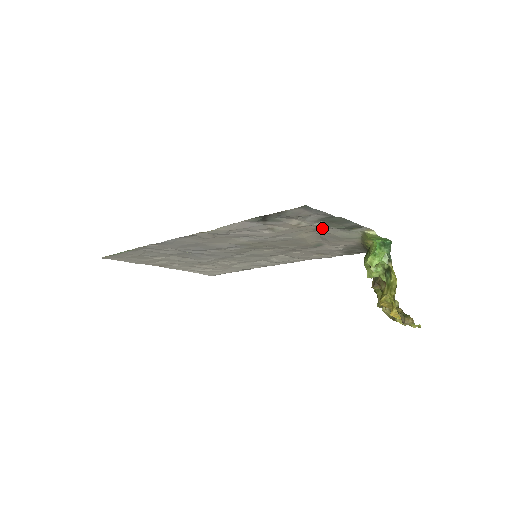
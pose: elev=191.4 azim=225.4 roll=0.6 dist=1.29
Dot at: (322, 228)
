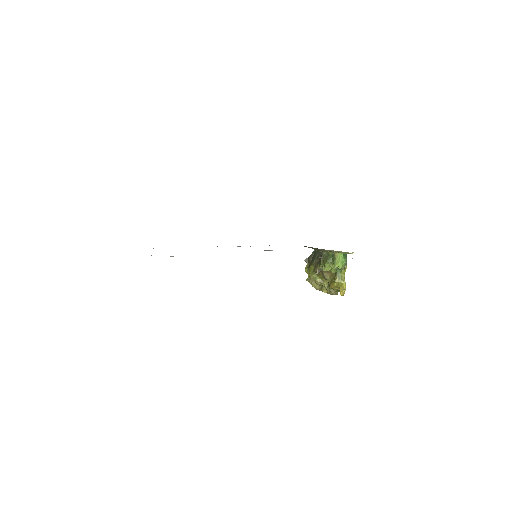
Dot at: occluded
